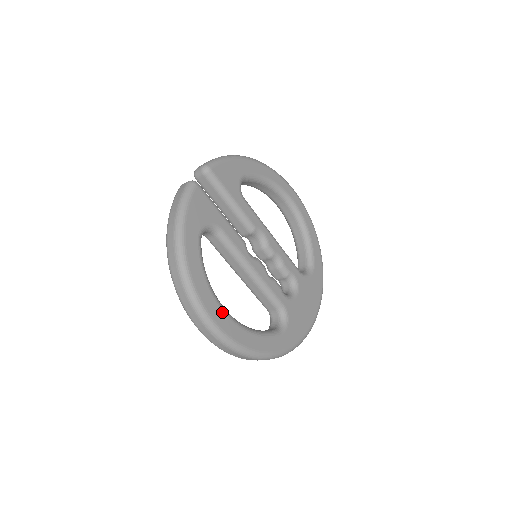
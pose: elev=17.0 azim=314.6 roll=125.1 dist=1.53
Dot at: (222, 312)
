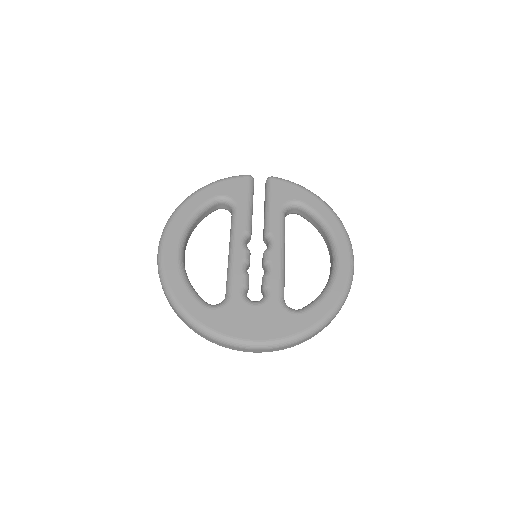
Dot at: (177, 241)
